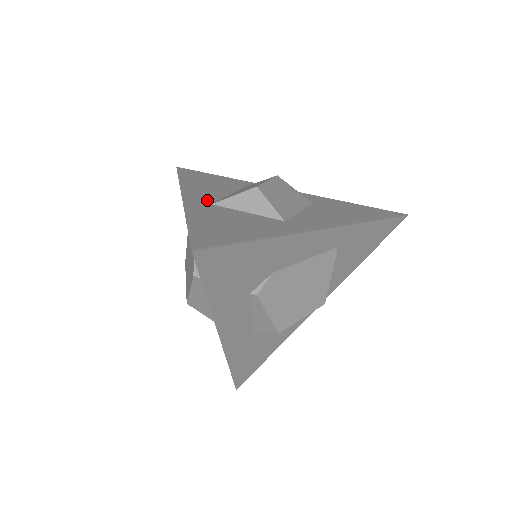
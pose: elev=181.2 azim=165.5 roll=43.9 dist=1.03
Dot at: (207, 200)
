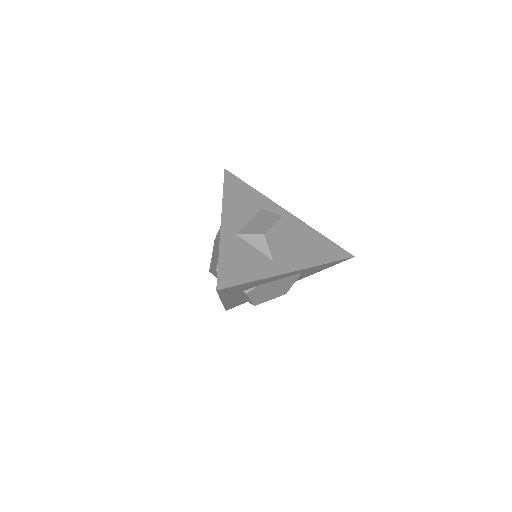
Dot at: (235, 228)
